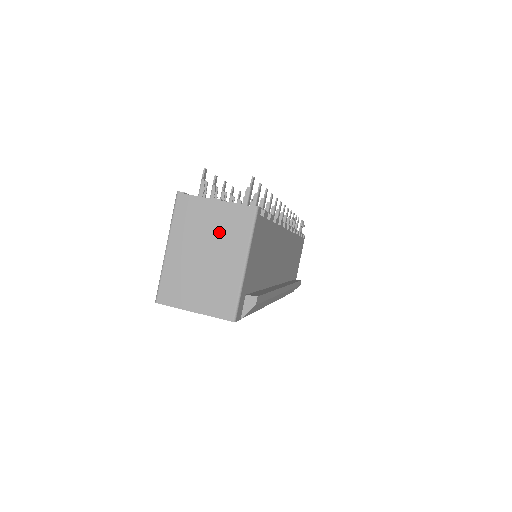
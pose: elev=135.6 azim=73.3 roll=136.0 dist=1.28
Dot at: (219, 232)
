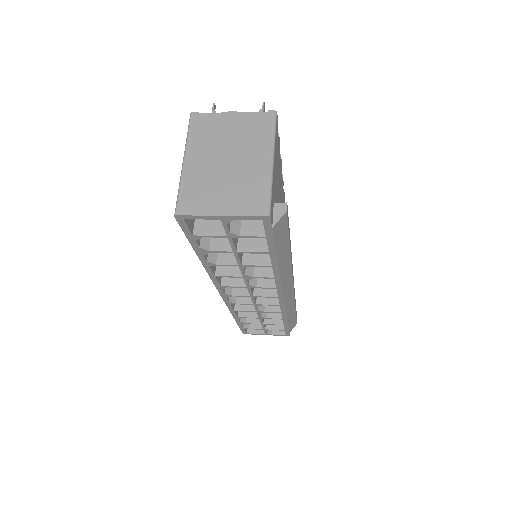
Dot at: (240, 138)
